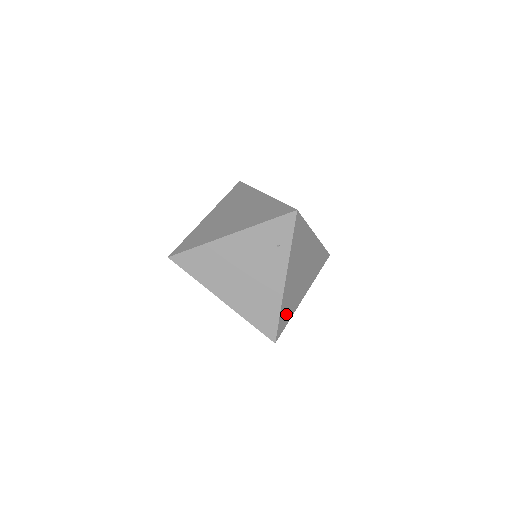
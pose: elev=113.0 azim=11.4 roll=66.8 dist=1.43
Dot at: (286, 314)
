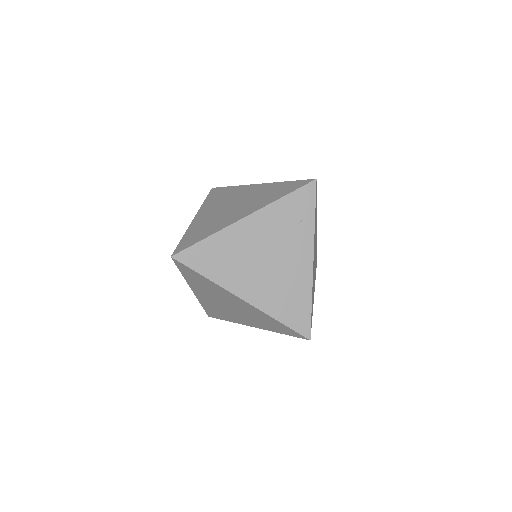
Dot at: (312, 306)
